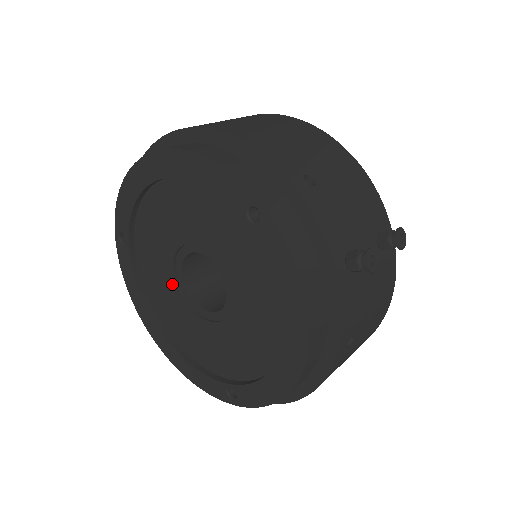
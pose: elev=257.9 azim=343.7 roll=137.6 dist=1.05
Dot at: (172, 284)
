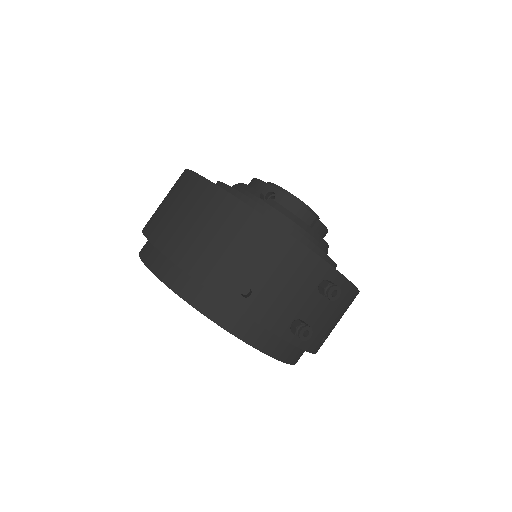
Dot at: occluded
